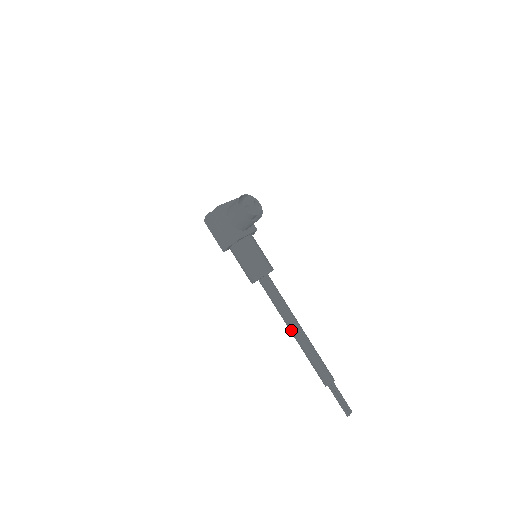
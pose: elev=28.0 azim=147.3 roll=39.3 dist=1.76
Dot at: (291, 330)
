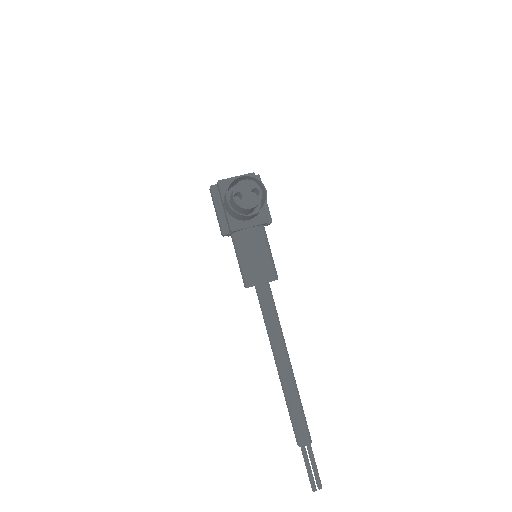
Dot at: (275, 361)
